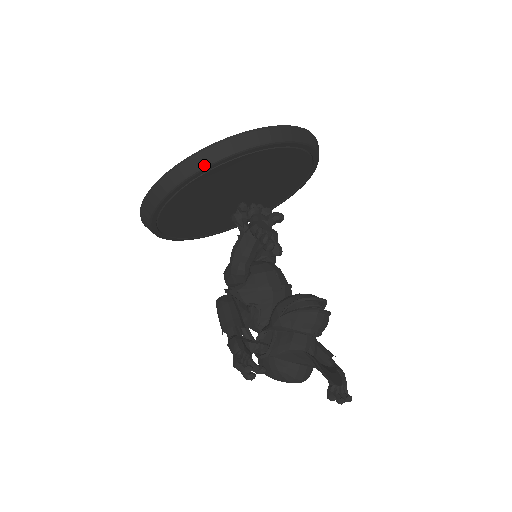
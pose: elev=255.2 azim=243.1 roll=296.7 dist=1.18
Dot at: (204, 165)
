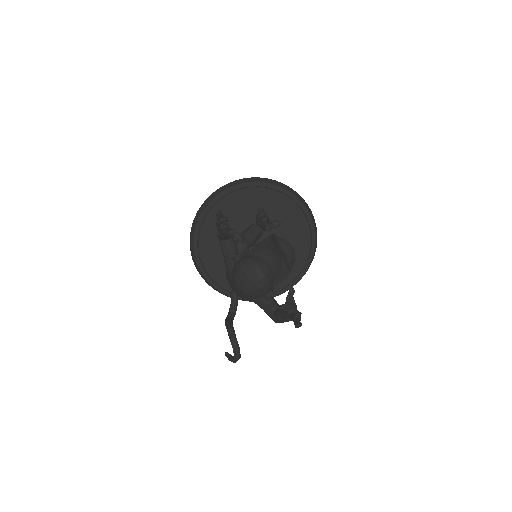
Dot at: (241, 183)
